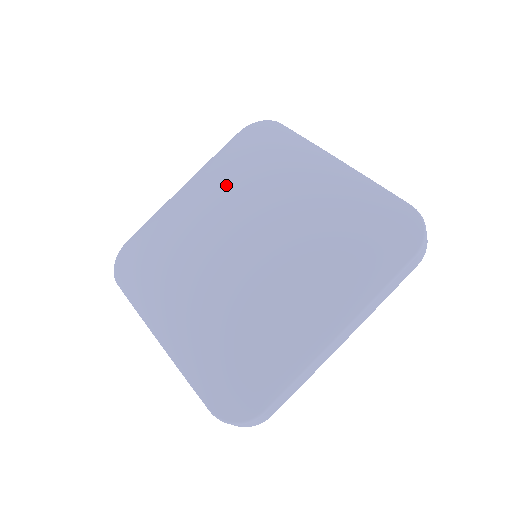
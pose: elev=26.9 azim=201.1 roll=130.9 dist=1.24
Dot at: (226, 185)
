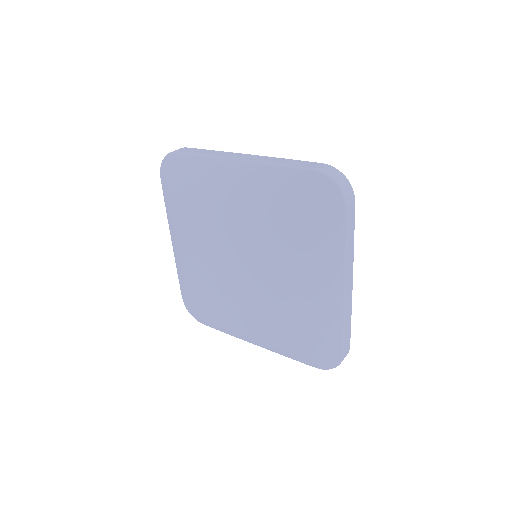
Dot at: (259, 218)
